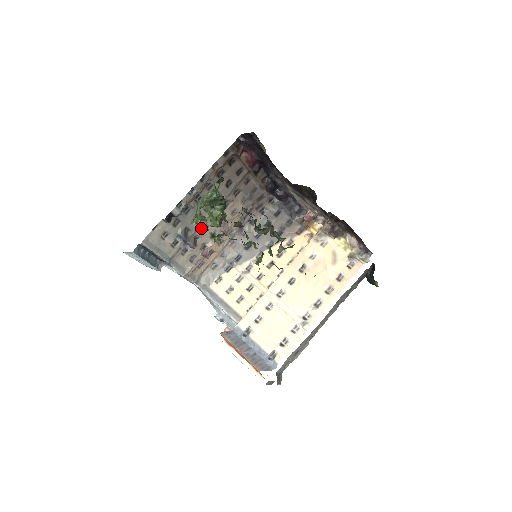
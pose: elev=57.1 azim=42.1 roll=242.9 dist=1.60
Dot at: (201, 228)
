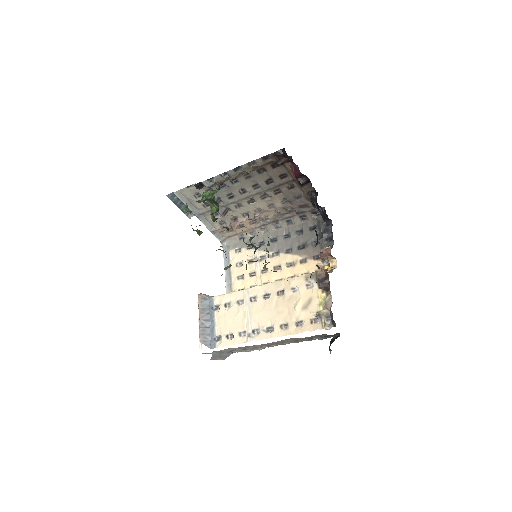
Dot at: (234, 204)
